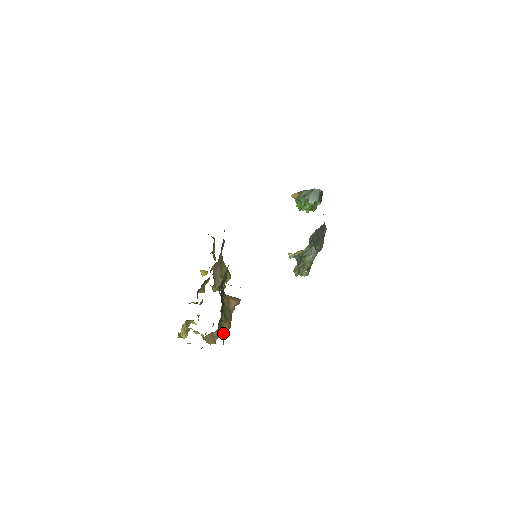
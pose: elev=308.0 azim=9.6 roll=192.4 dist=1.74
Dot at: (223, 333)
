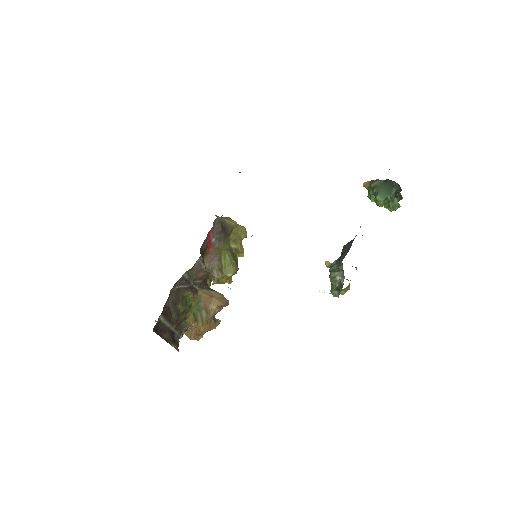
Dot at: (199, 333)
